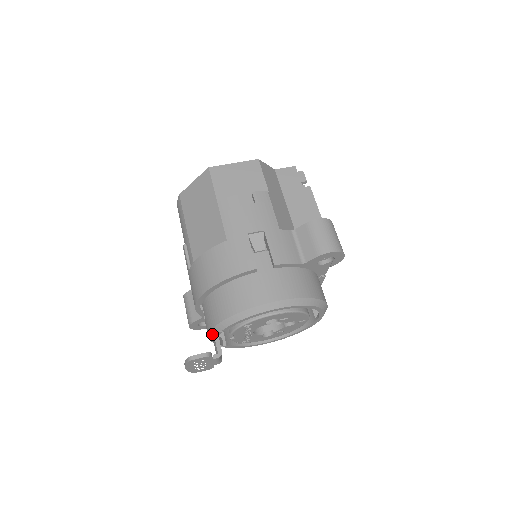
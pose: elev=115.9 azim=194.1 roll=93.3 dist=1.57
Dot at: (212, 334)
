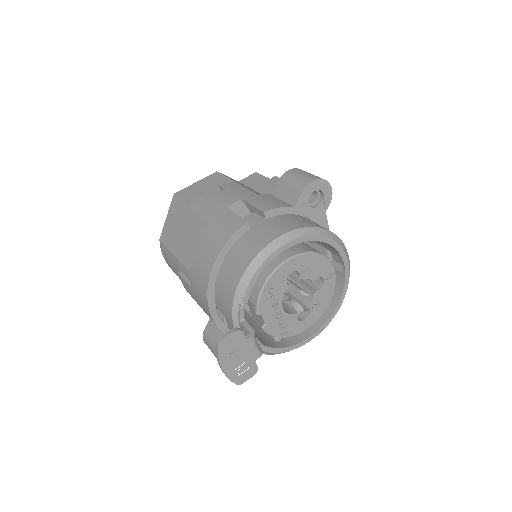
Dot at: (236, 320)
